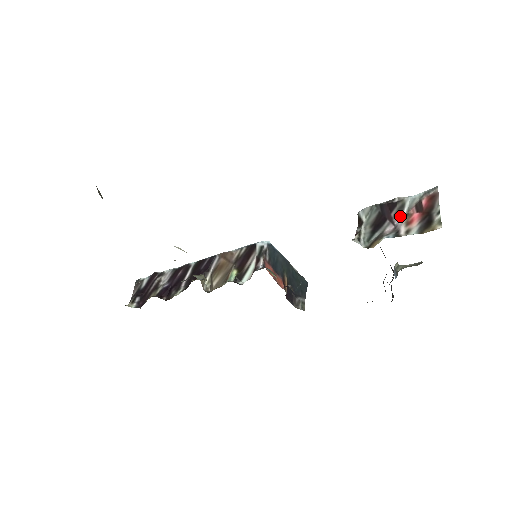
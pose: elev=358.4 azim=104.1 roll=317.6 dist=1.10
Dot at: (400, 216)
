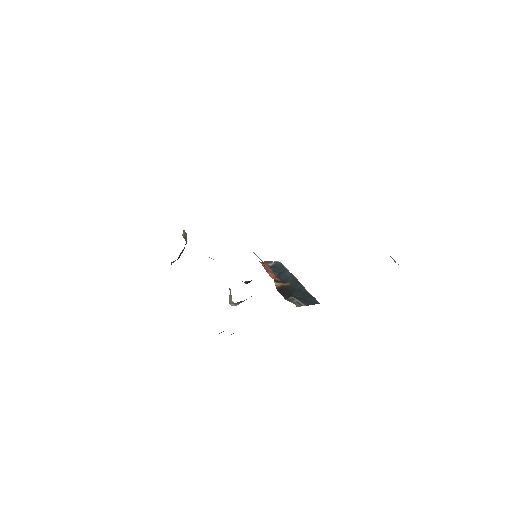
Dot at: occluded
